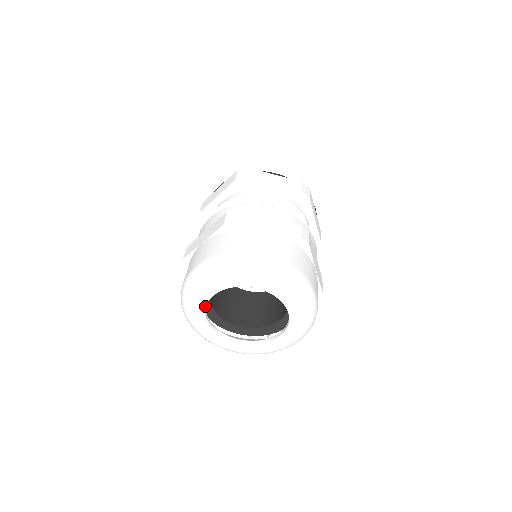
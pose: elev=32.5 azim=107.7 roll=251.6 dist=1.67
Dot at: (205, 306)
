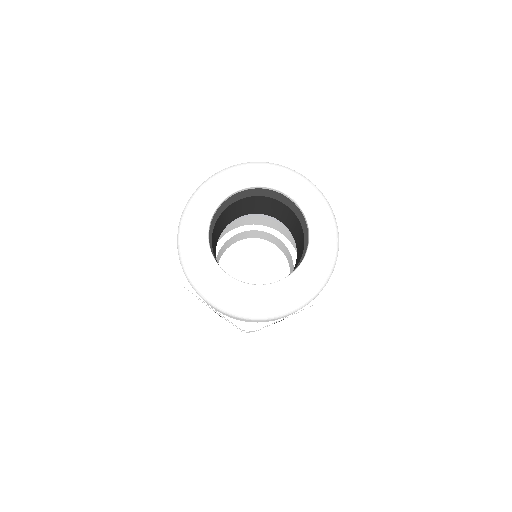
Dot at: (220, 202)
